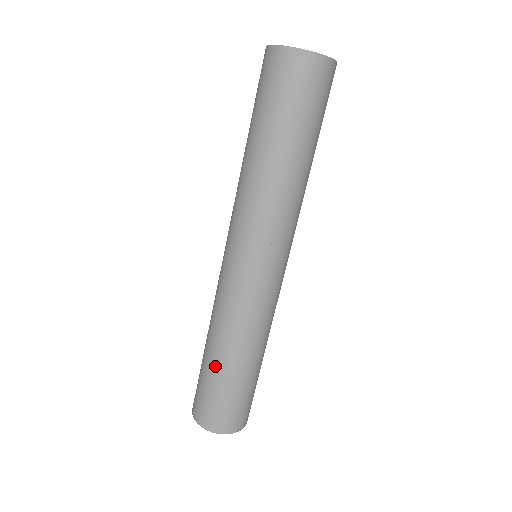
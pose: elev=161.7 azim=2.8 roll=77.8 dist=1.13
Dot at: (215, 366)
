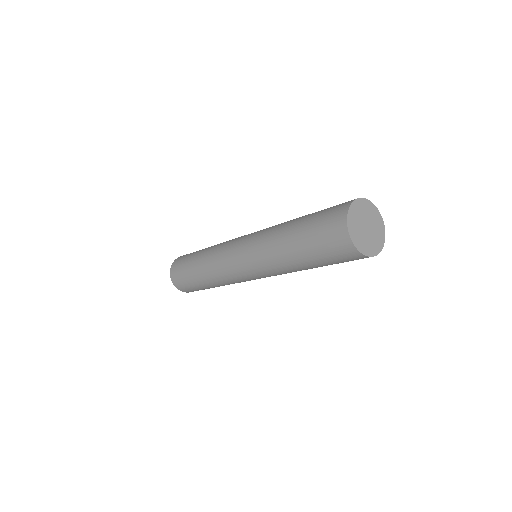
Dot at: (194, 261)
